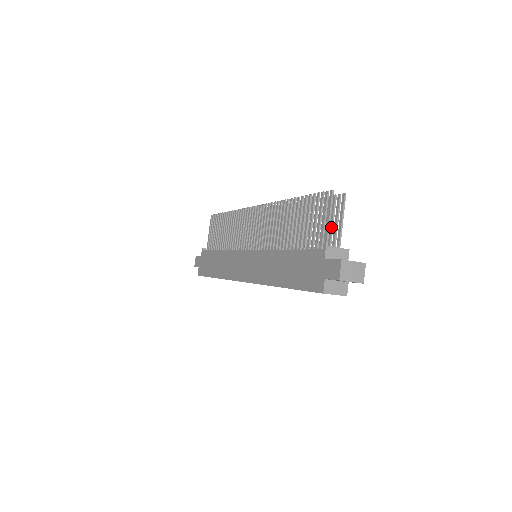
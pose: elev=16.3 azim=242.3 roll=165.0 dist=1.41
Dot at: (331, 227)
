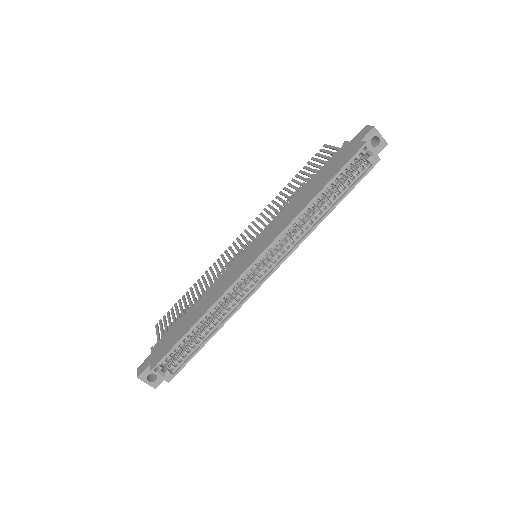
Dot at: occluded
